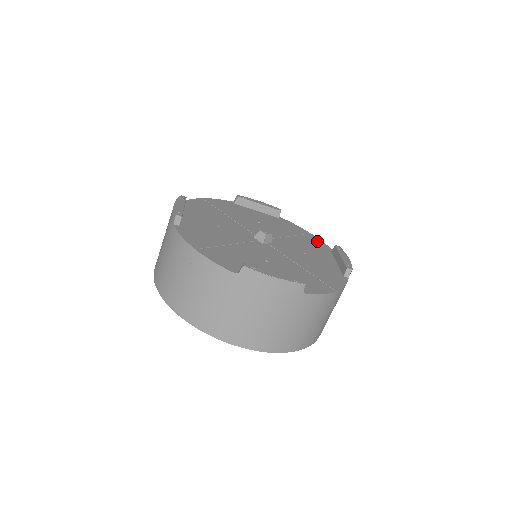
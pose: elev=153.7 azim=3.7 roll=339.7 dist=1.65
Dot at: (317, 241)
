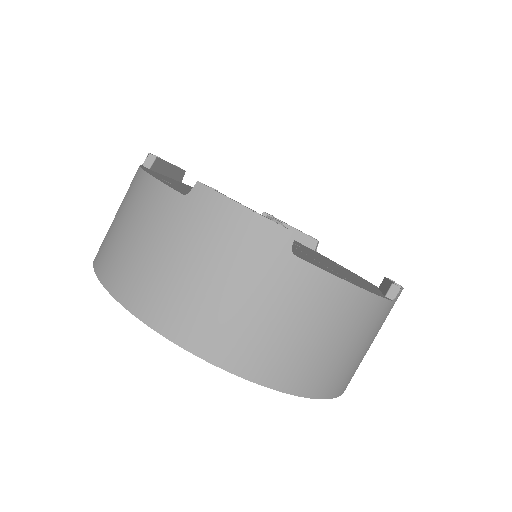
Dot at: occluded
